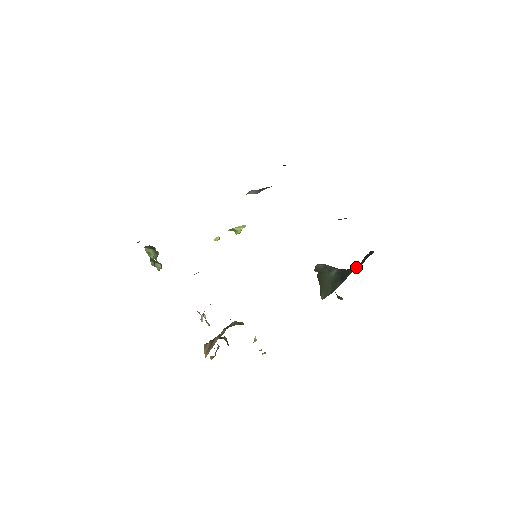
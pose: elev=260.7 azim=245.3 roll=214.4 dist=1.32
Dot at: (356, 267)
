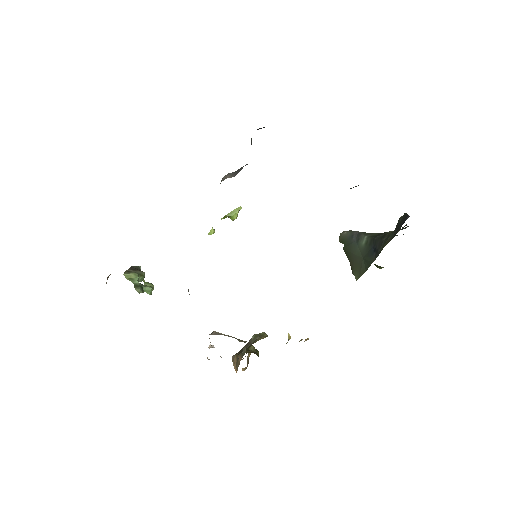
Dot at: (390, 236)
